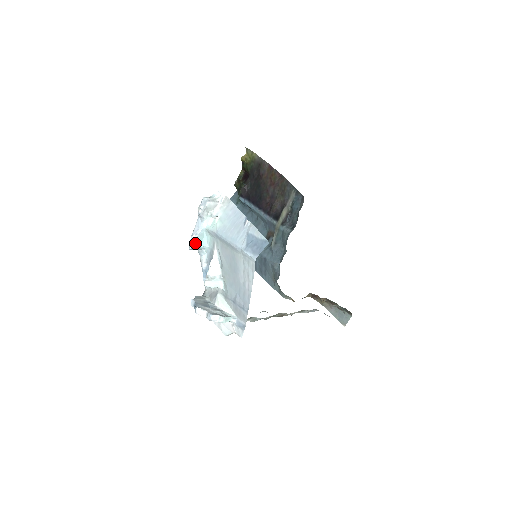
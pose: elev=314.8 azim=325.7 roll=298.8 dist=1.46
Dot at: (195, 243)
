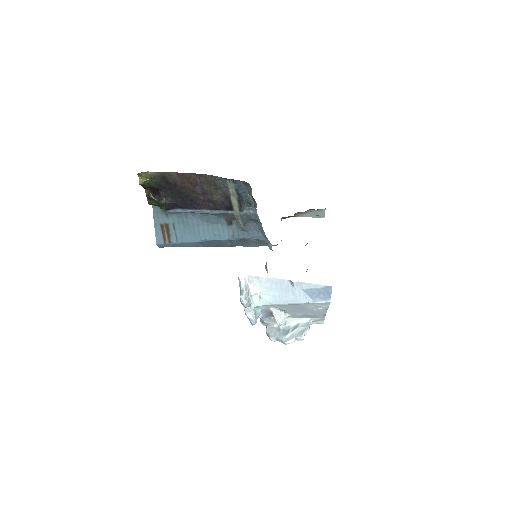
Dot at: (255, 320)
